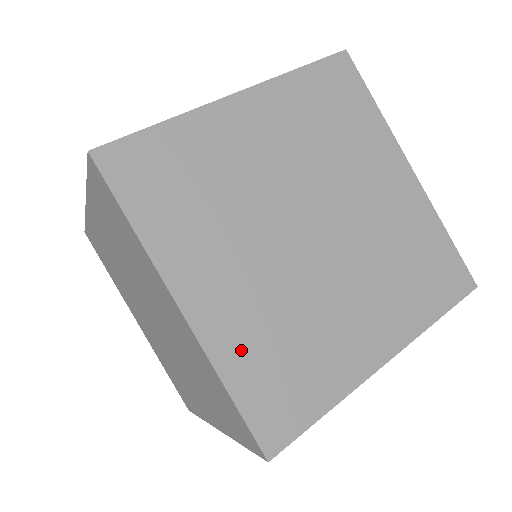
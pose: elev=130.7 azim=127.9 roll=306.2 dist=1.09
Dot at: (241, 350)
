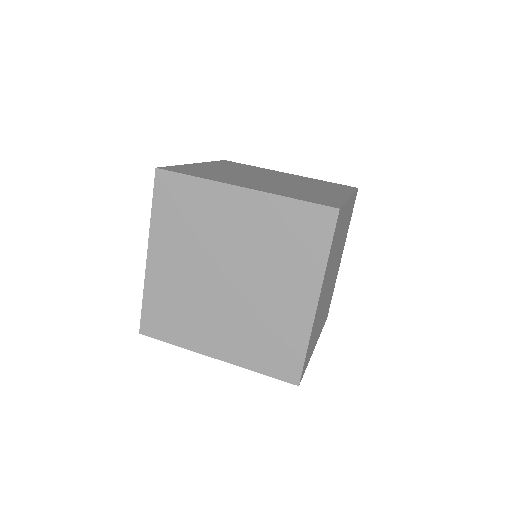
Dot at: (158, 291)
